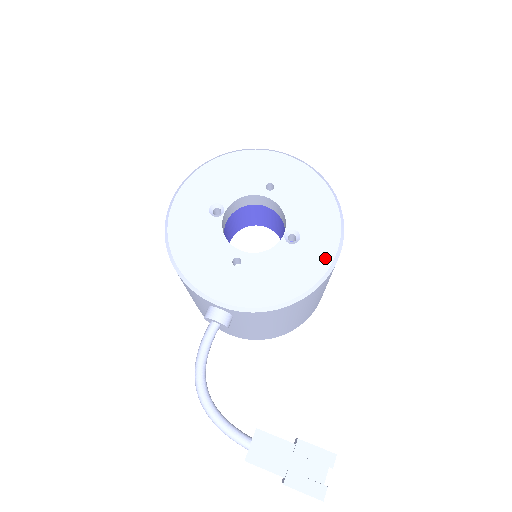
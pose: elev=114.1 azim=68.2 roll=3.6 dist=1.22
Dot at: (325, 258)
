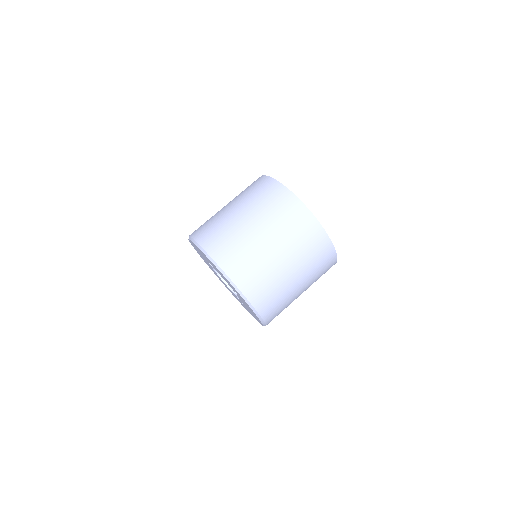
Dot at: occluded
